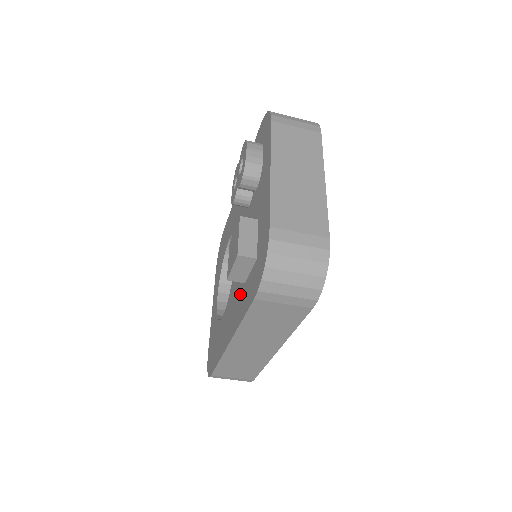
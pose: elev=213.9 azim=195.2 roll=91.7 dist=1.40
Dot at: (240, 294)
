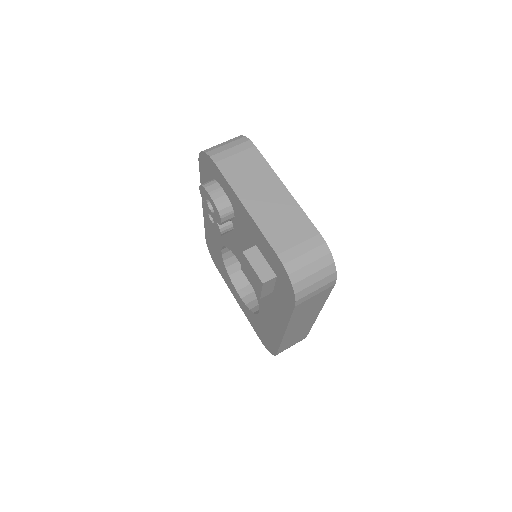
Dot at: (273, 300)
